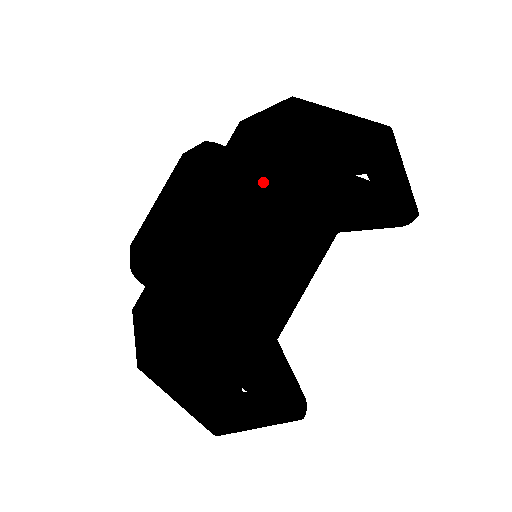
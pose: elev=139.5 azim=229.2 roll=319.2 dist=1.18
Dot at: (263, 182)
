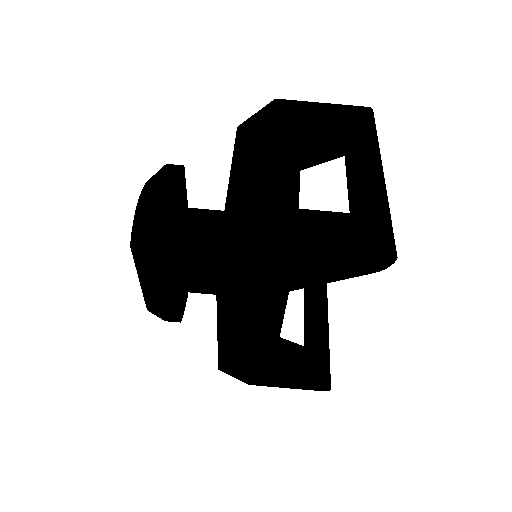
Dot at: (279, 302)
